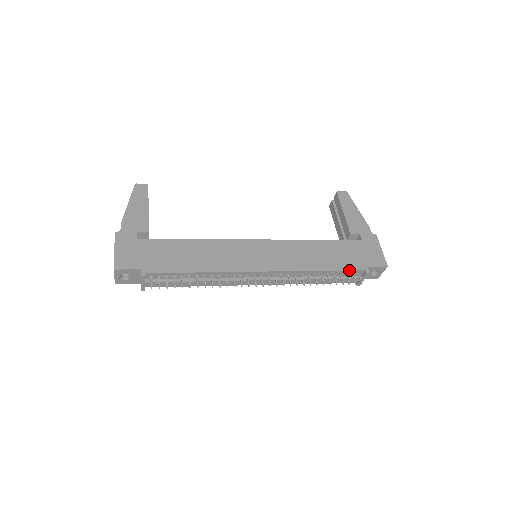
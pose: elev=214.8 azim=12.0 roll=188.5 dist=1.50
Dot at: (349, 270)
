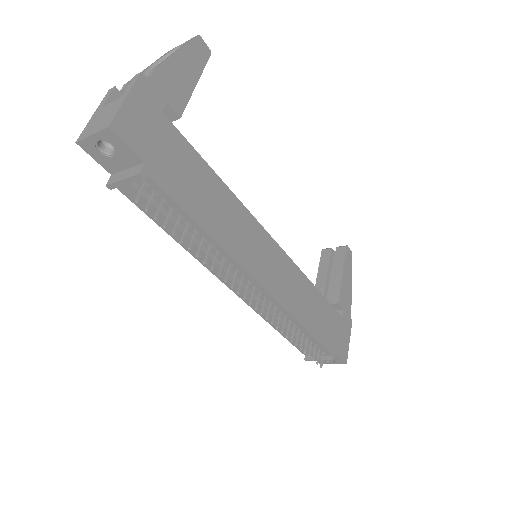
Dot at: (323, 345)
